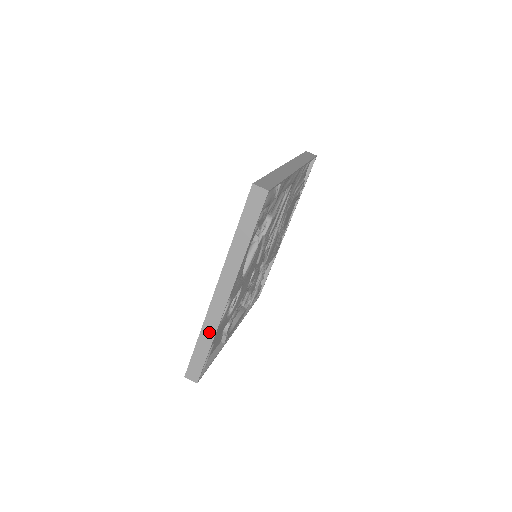
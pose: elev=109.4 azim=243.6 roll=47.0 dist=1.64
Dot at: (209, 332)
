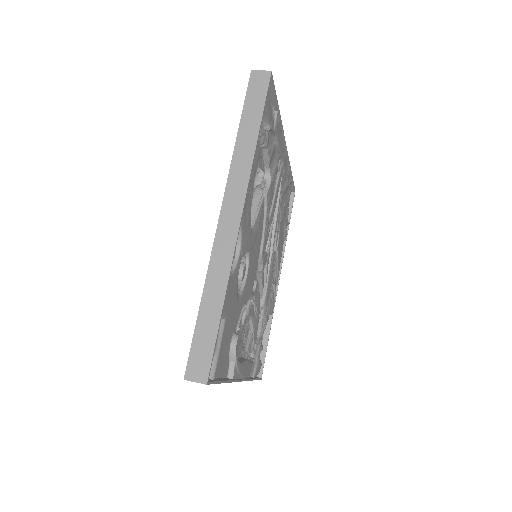
Dot at: (218, 279)
